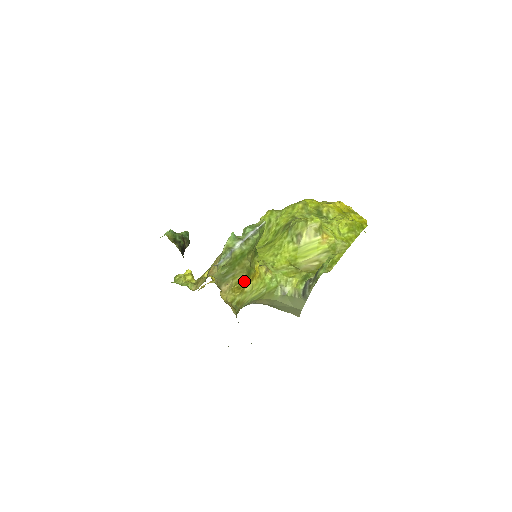
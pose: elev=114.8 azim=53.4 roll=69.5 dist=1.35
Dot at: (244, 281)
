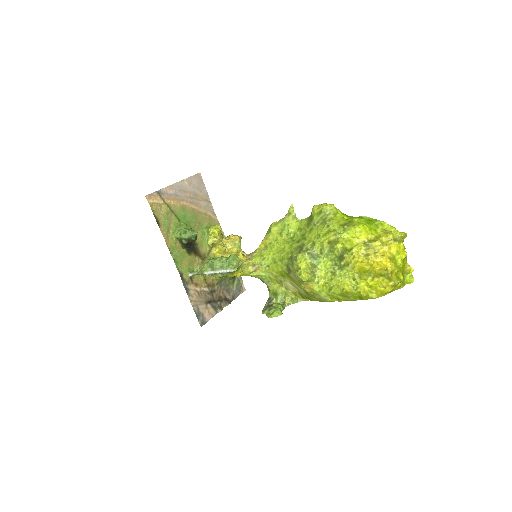
Dot at: occluded
